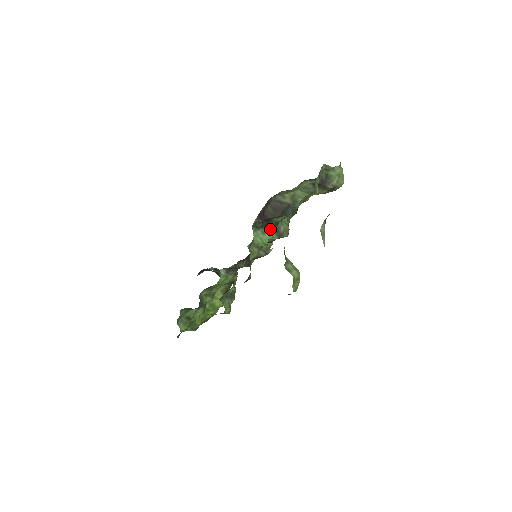
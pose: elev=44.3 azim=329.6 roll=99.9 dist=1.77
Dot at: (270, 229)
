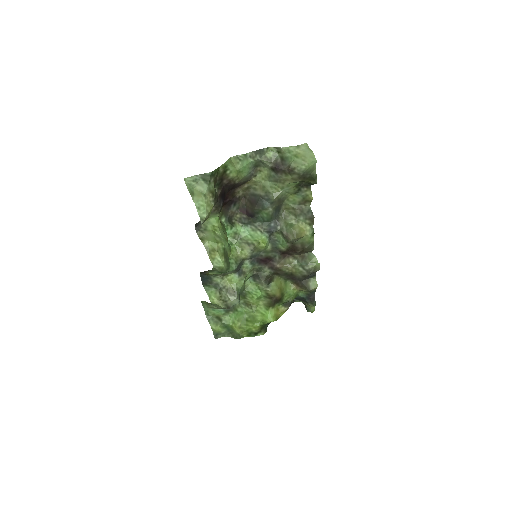
Dot at: (262, 227)
